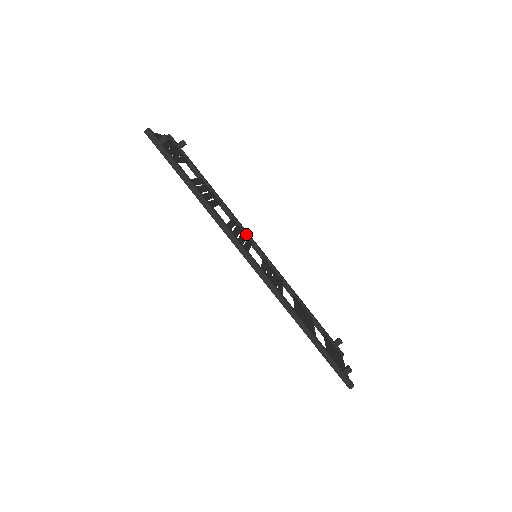
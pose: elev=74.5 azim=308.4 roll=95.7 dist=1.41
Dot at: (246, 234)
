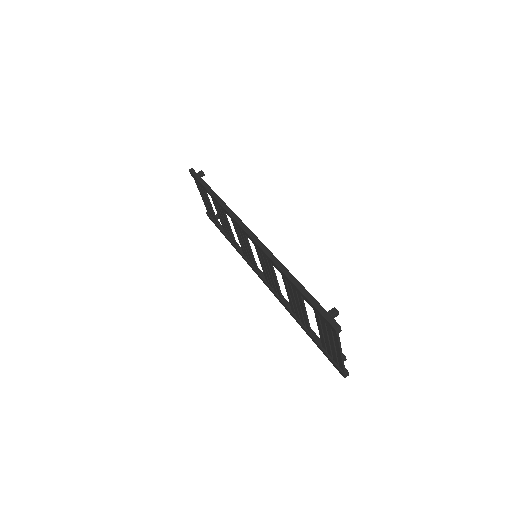
Dot at: occluded
